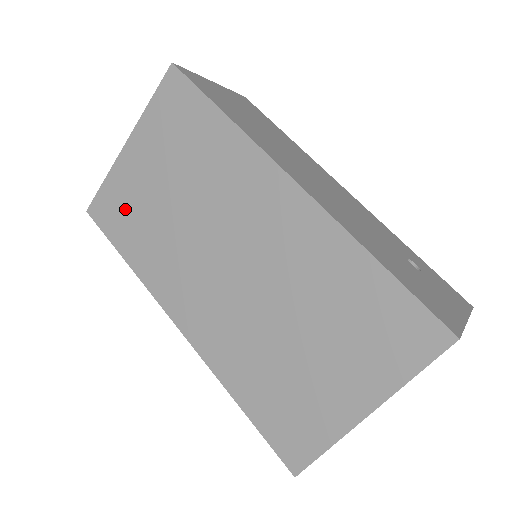
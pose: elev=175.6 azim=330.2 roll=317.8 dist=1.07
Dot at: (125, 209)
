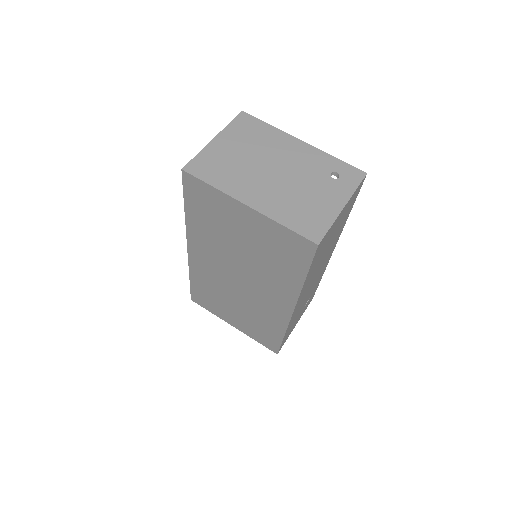
Dot at: (210, 208)
